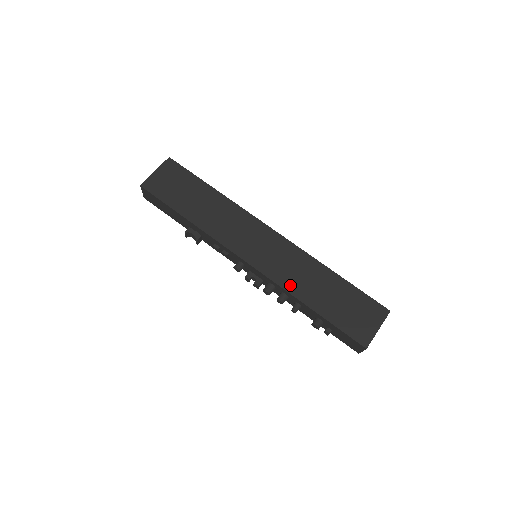
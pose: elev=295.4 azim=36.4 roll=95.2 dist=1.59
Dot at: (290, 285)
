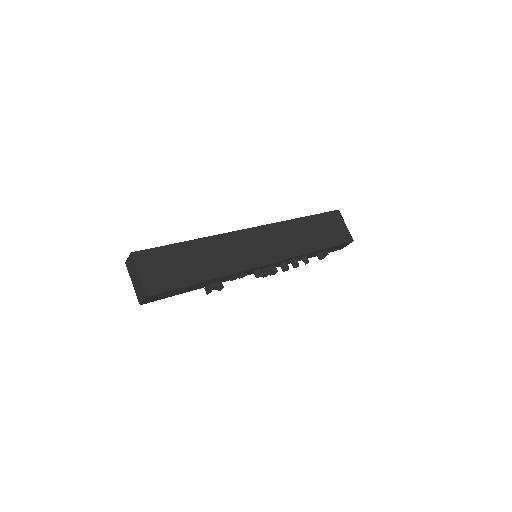
Dot at: (297, 250)
